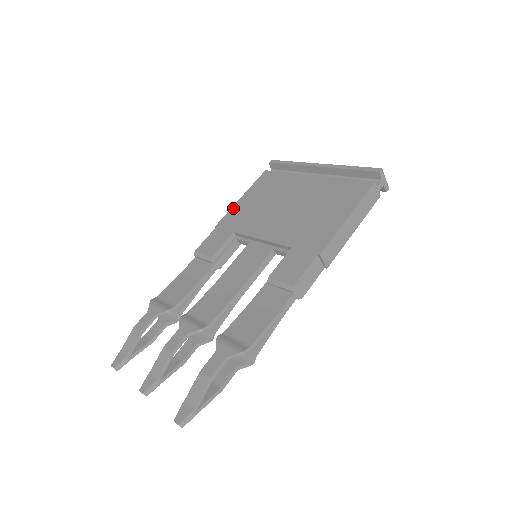
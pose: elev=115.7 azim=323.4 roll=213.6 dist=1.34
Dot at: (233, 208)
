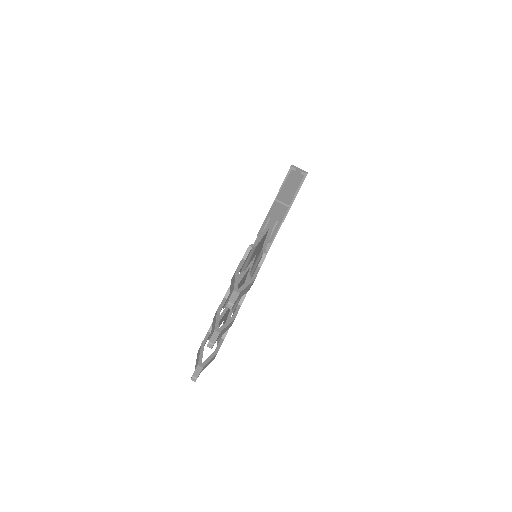
Dot at: occluded
